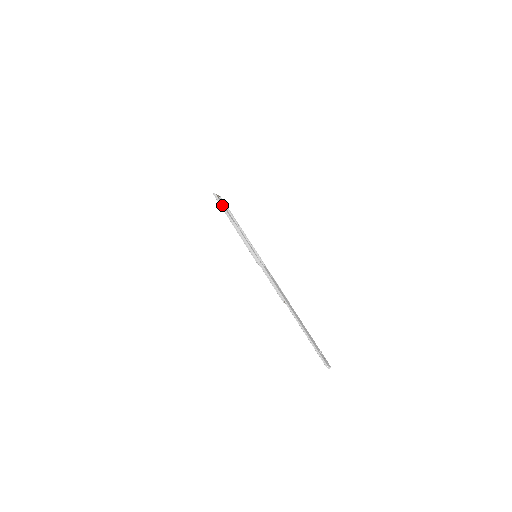
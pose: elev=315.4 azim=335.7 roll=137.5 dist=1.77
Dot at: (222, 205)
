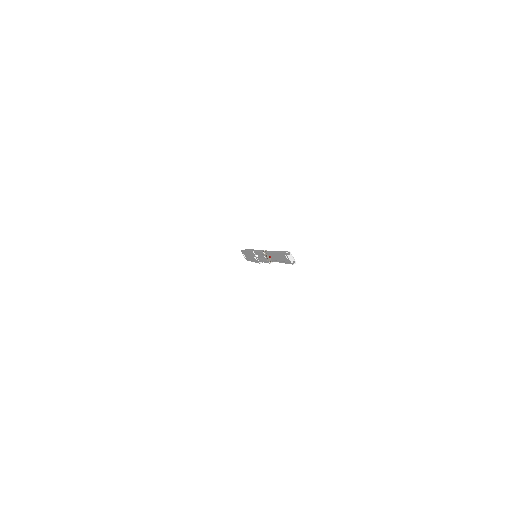
Dot at: occluded
